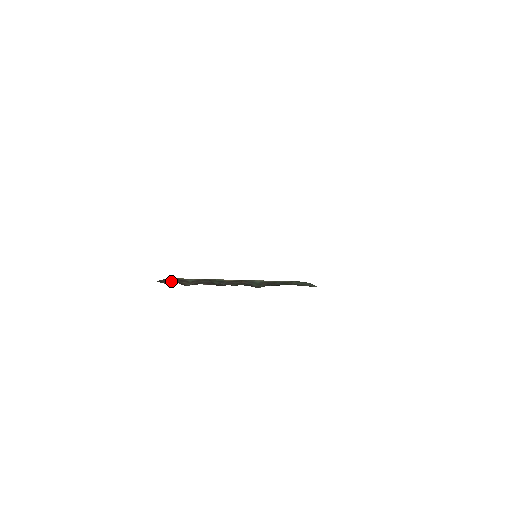
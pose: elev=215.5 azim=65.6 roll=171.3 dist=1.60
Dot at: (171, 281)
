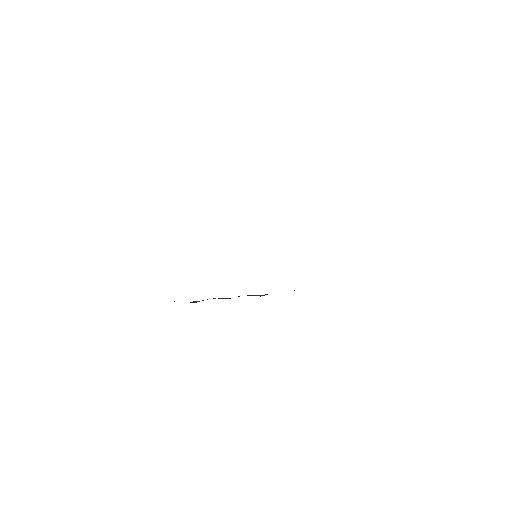
Dot at: occluded
